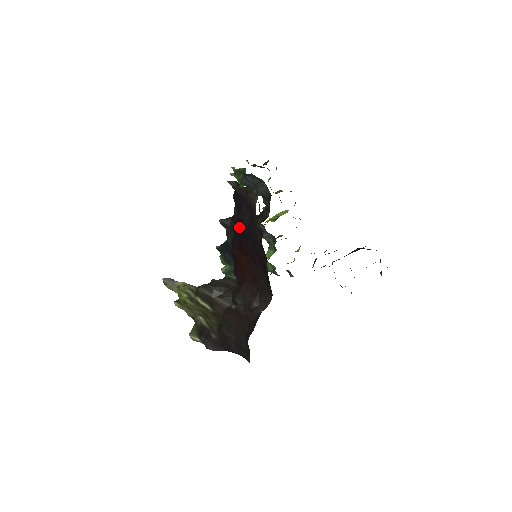
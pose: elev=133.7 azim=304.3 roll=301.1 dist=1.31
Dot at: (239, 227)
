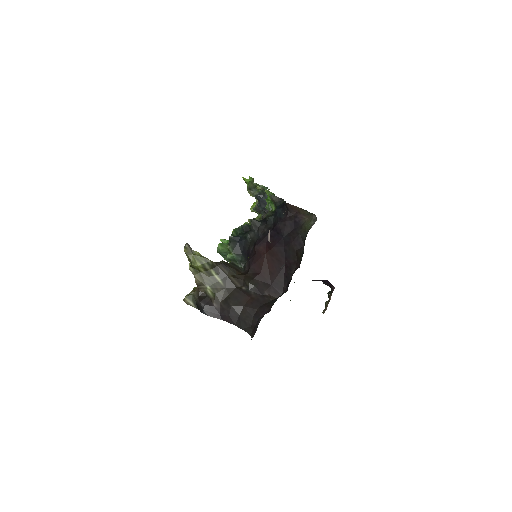
Dot at: (272, 232)
